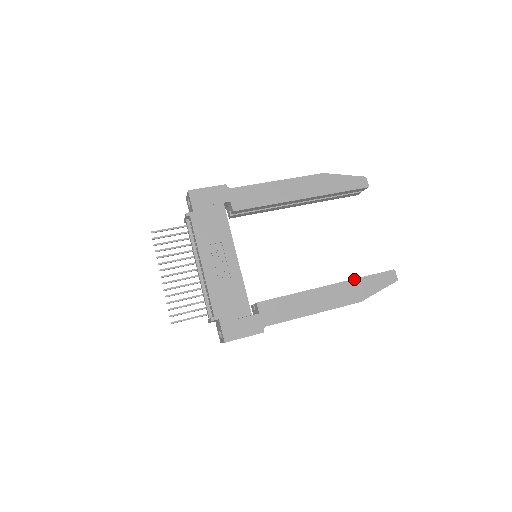
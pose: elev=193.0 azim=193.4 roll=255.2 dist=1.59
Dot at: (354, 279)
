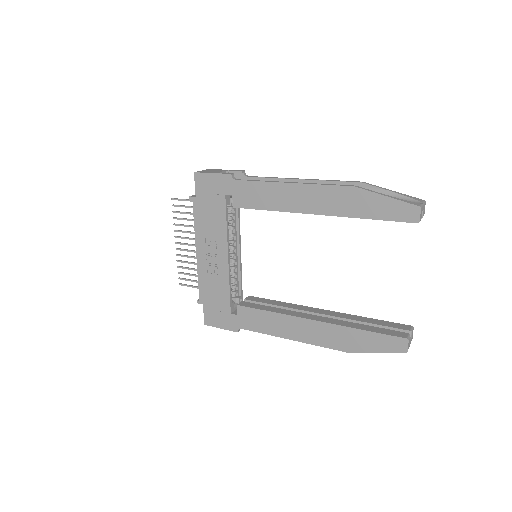
Dot at: (348, 327)
